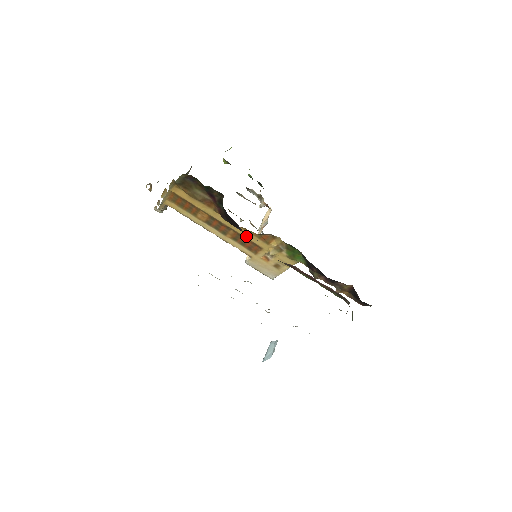
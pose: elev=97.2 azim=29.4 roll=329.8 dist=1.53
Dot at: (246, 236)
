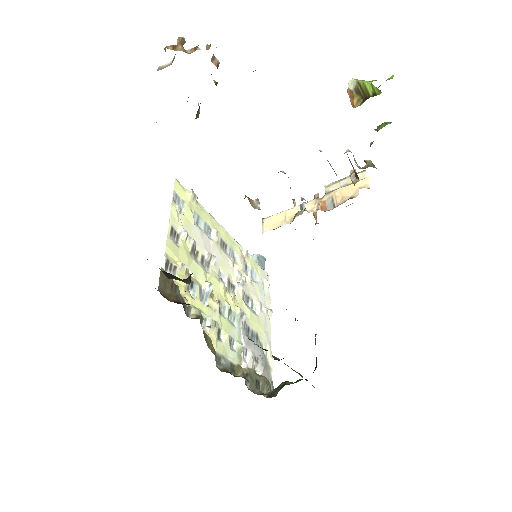
Dot at: occluded
